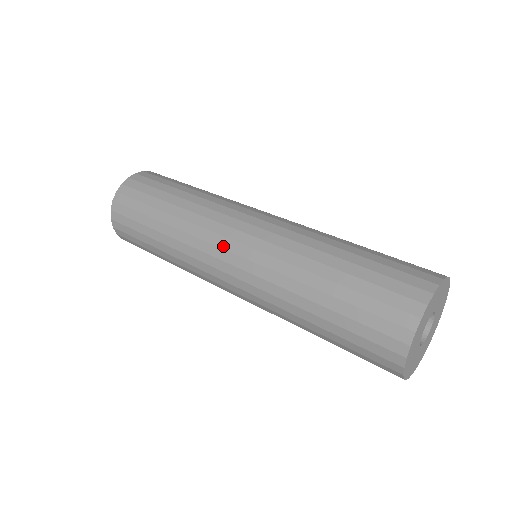
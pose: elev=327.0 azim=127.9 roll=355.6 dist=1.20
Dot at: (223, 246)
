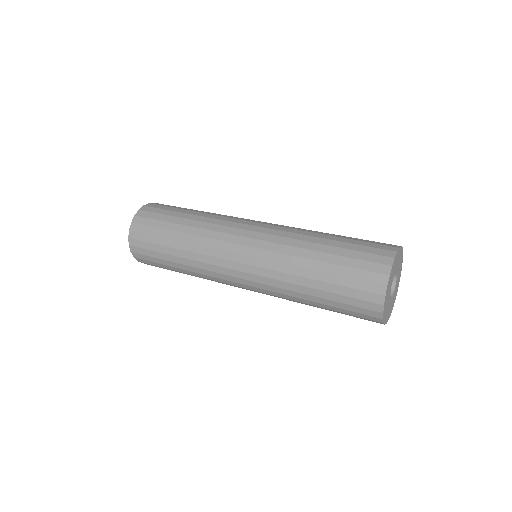
Dot at: (243, 228)
